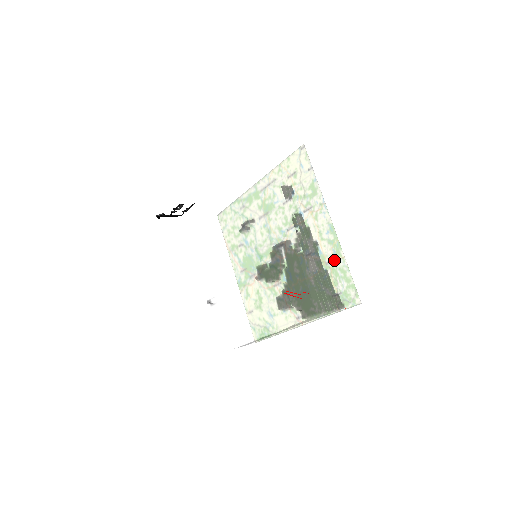
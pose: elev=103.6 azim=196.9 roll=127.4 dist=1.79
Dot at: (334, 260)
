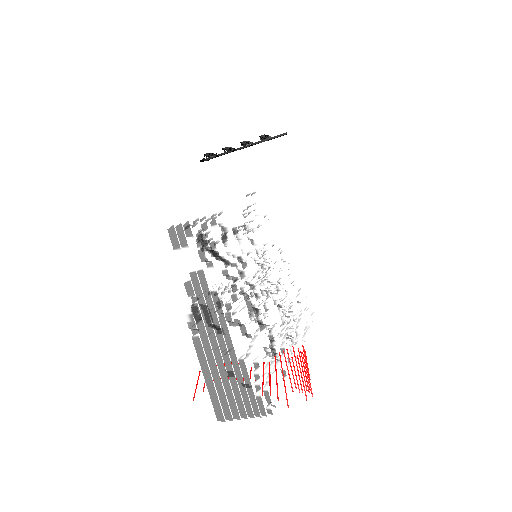
Dot at: occluded
